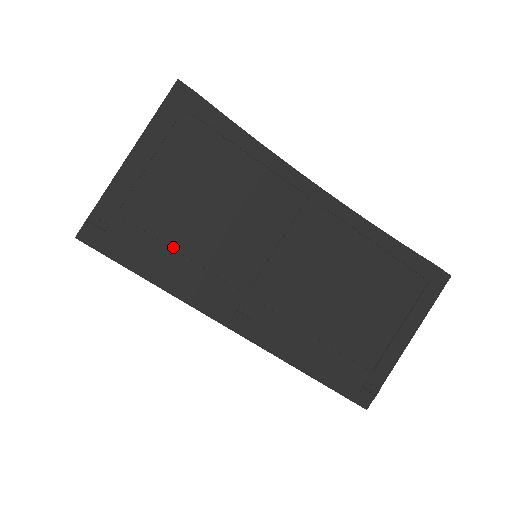
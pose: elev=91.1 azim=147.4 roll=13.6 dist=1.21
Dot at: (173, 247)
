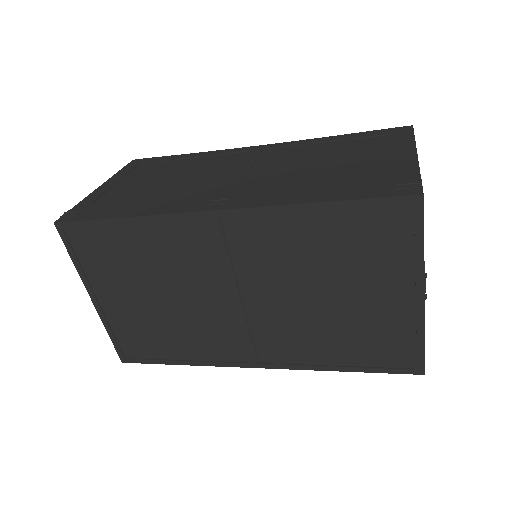
Dot at: (140, 200)
